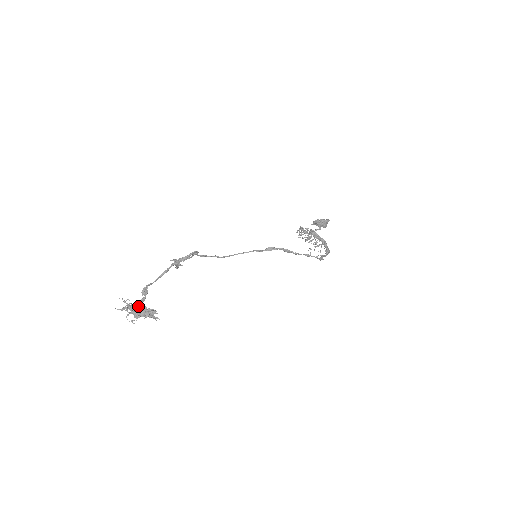
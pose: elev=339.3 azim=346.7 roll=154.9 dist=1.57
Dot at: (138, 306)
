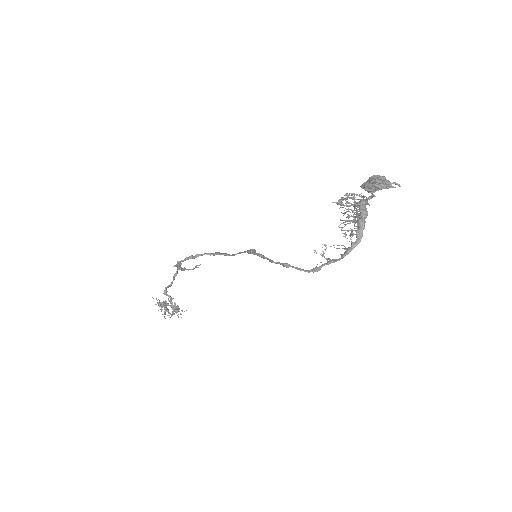
Dot at: (161, 305)
